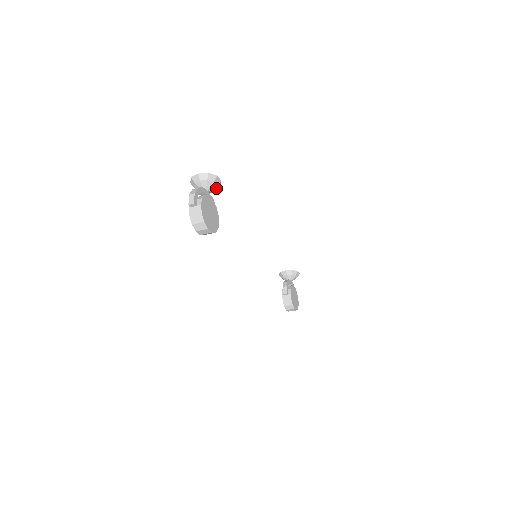
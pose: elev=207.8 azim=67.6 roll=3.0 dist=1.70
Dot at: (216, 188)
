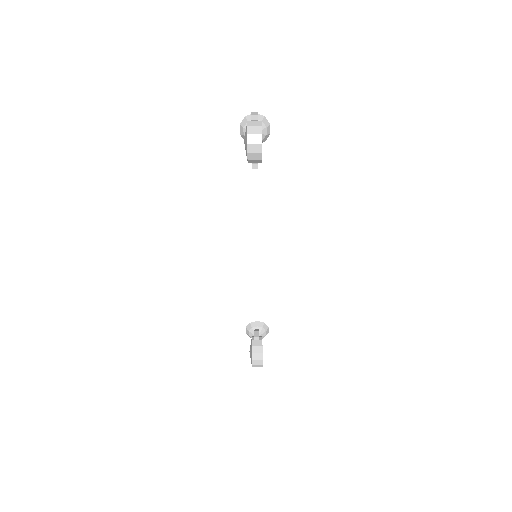
Dot at: (264, 137)
